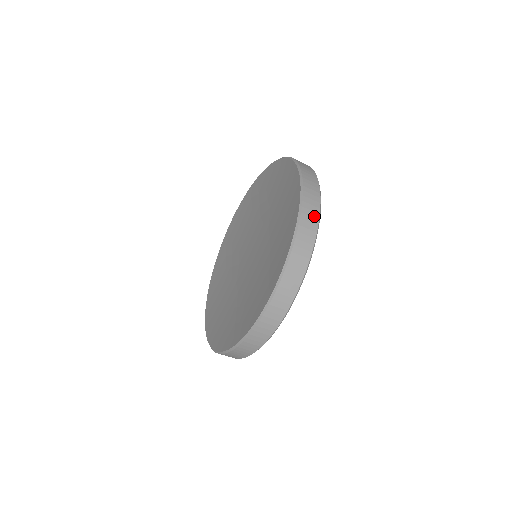
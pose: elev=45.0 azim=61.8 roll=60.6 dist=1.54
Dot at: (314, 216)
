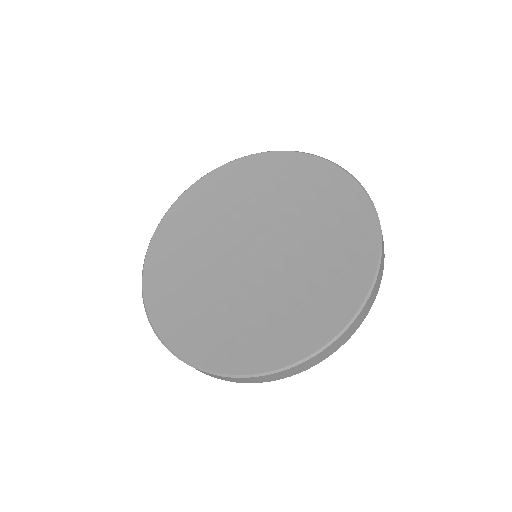
Dot at: (382, 273)
